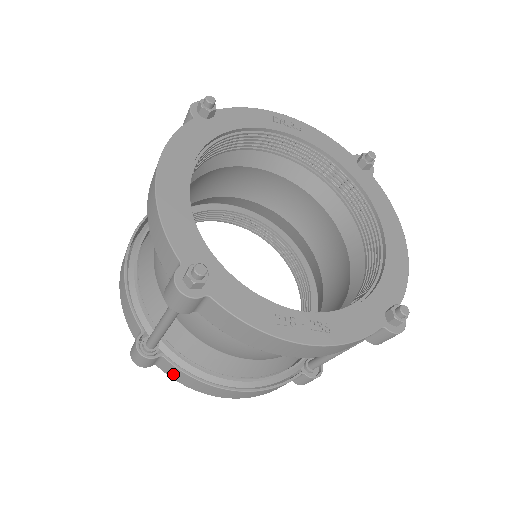
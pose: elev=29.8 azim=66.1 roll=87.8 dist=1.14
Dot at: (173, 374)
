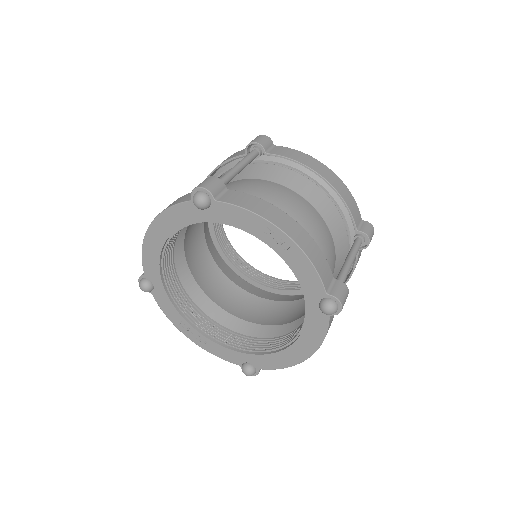
Dot at: (236, 200)
